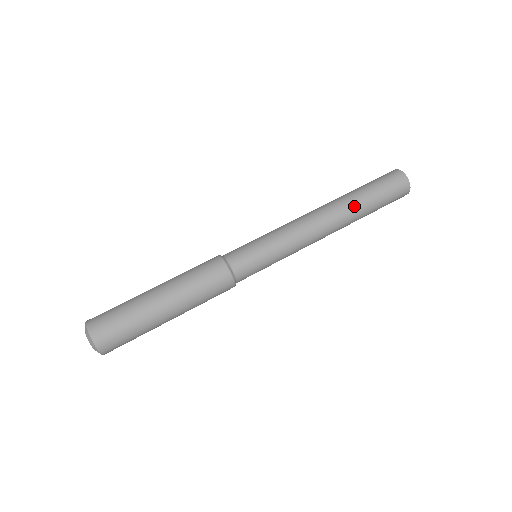
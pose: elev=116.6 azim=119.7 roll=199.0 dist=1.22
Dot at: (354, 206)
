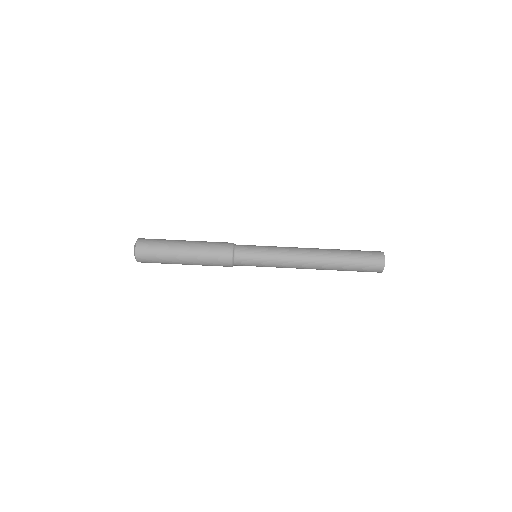
Dot at: (335, 267)
